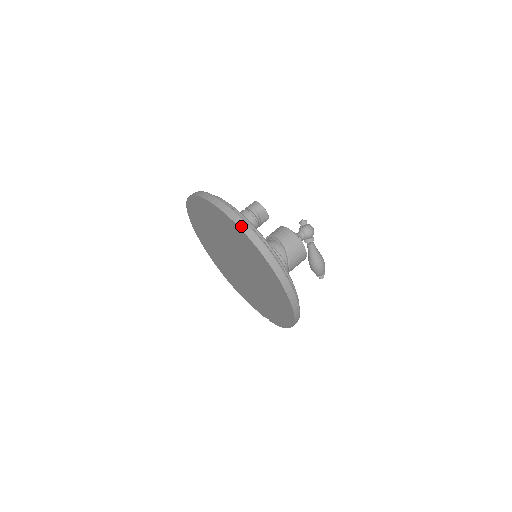
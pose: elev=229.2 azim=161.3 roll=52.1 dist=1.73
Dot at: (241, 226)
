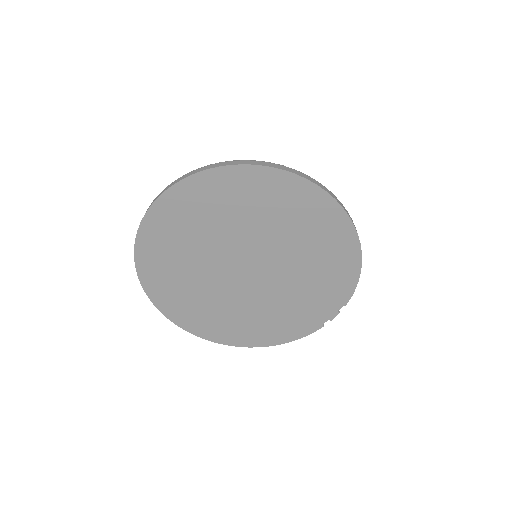
Dot at: (196, 172)
